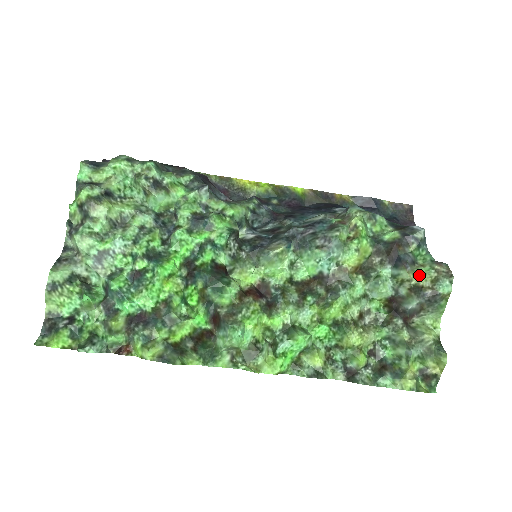
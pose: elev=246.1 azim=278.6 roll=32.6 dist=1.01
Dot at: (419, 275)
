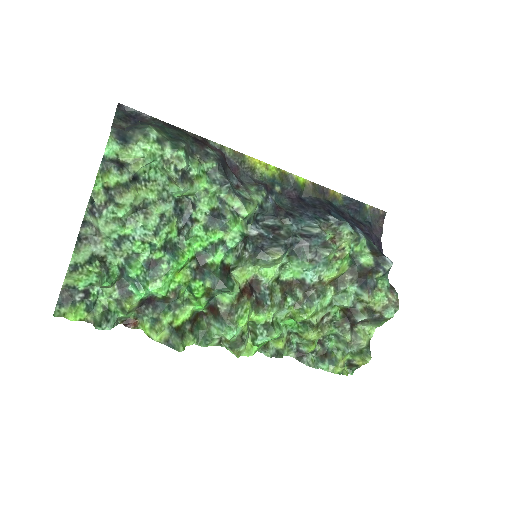
Dot at: (376, 301)
